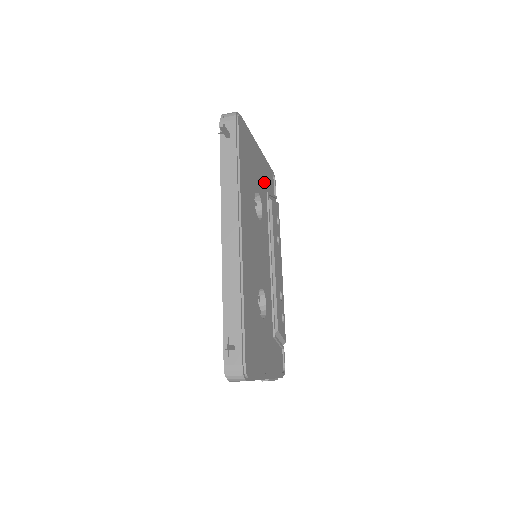
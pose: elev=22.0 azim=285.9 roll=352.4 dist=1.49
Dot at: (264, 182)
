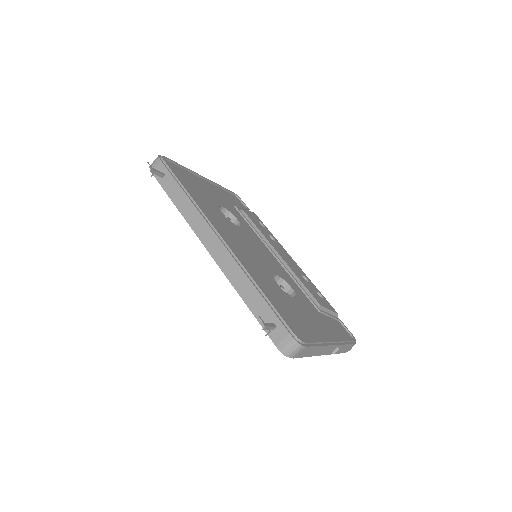
Dot at: (226, 200)
